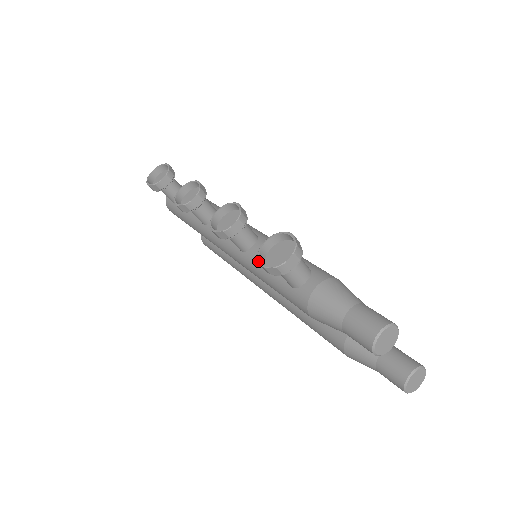
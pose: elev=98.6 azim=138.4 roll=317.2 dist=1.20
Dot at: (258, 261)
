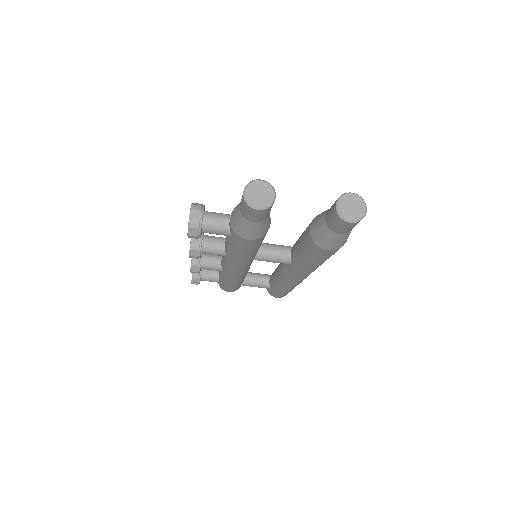
Dot at: (226, 248)
